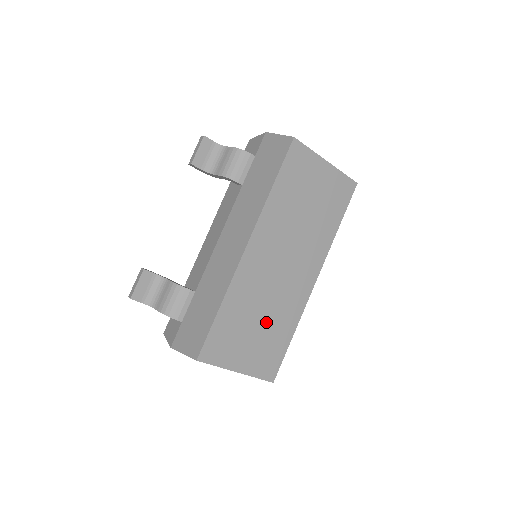
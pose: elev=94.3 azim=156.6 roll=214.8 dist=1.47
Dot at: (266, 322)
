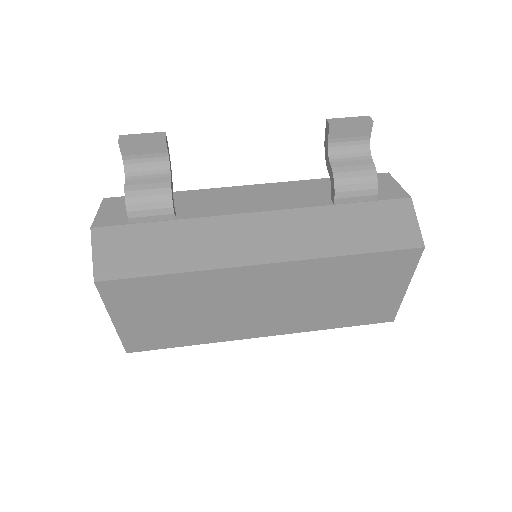
Dot at: (188, 319)
